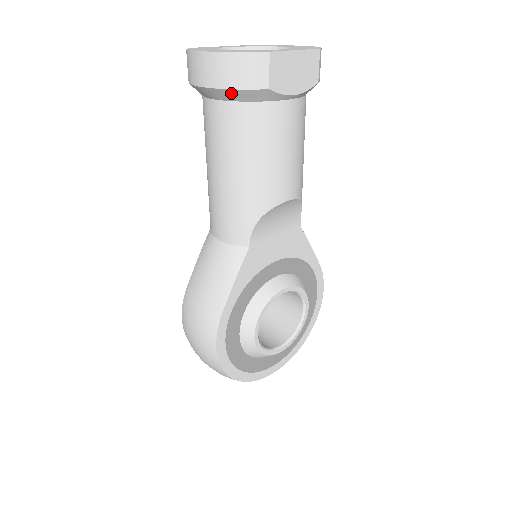
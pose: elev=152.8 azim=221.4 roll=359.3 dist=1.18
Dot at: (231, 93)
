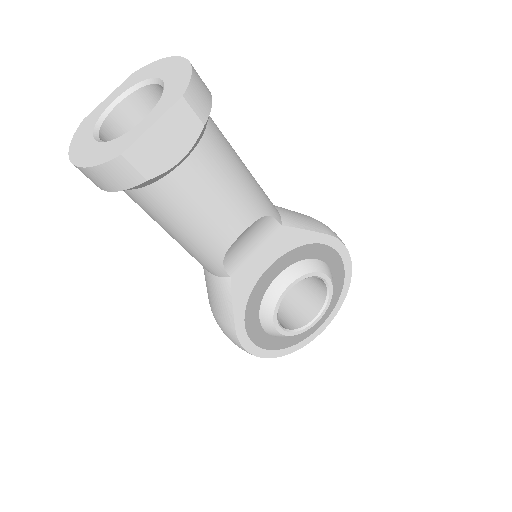
Dot at: occluded
